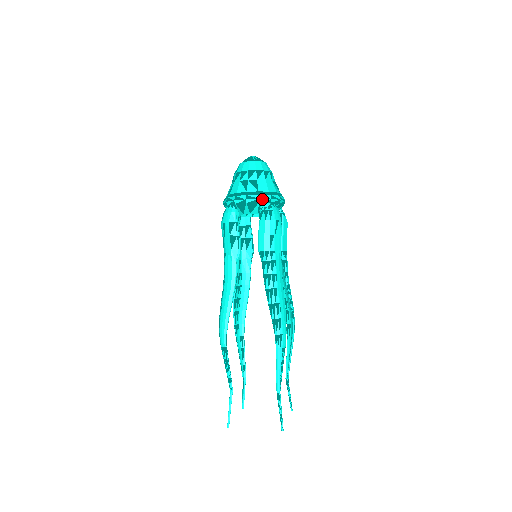
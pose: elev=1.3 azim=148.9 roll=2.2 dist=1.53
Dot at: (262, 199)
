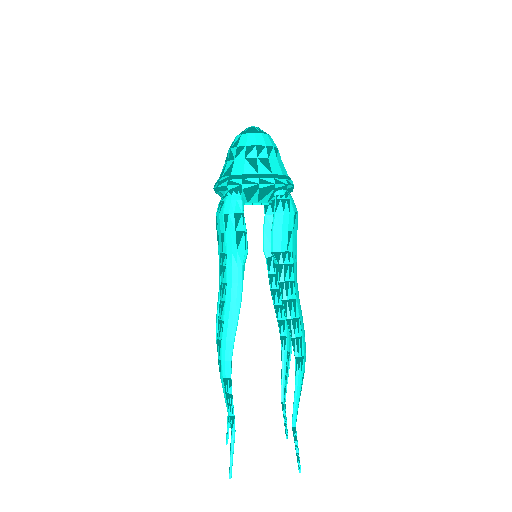
Dot at: (278, 184)
